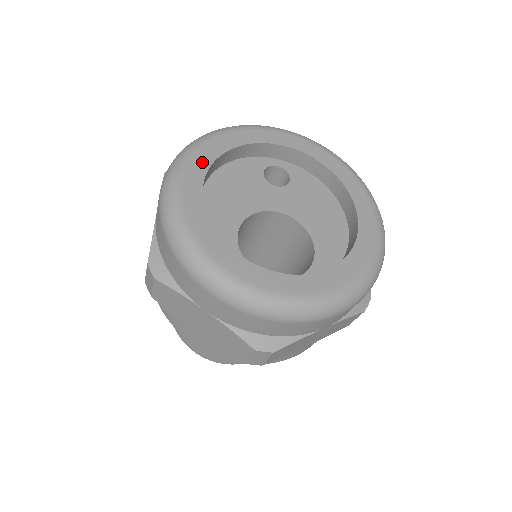
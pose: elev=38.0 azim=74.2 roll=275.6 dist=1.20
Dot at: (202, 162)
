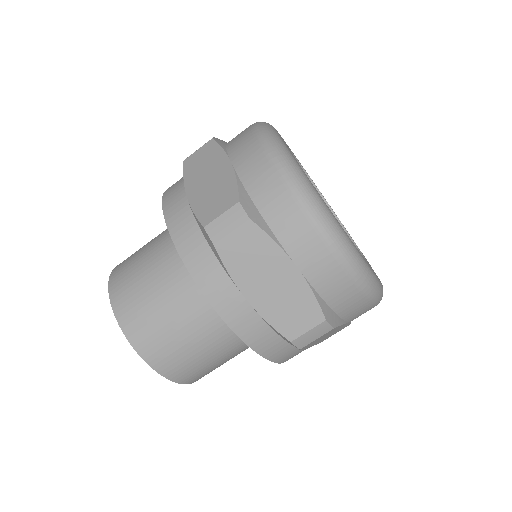
Dot at: occluded
